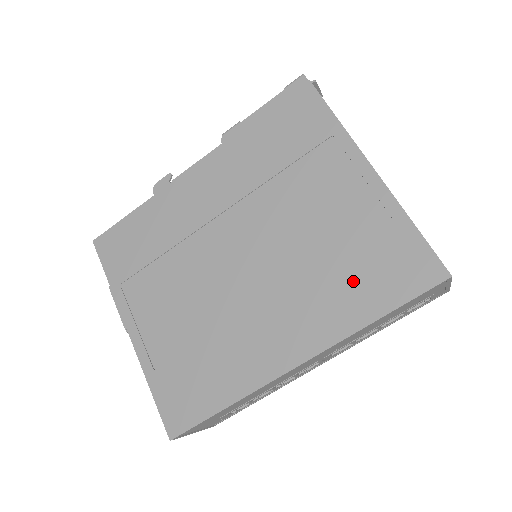
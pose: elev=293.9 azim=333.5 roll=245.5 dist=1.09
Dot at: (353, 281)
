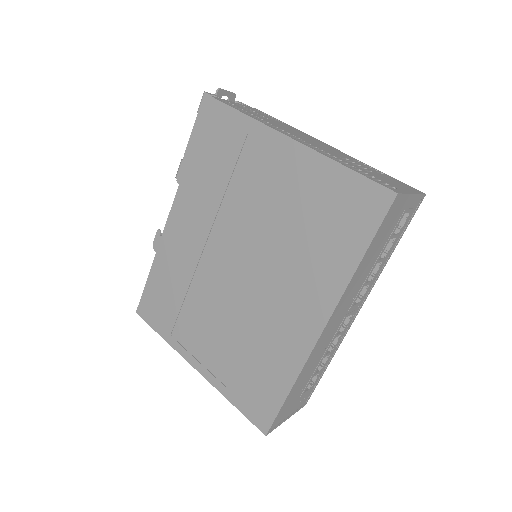
Dot at: (326, 241)
